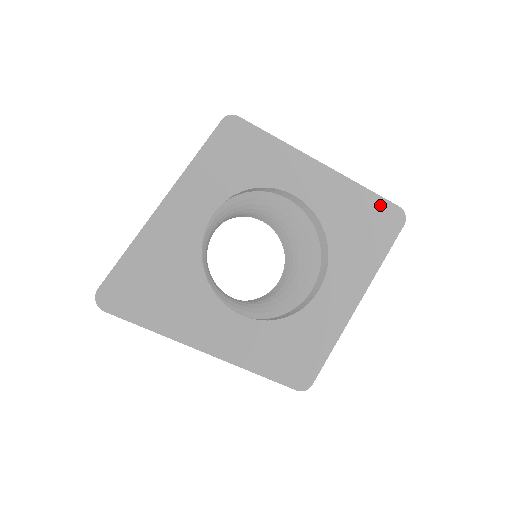
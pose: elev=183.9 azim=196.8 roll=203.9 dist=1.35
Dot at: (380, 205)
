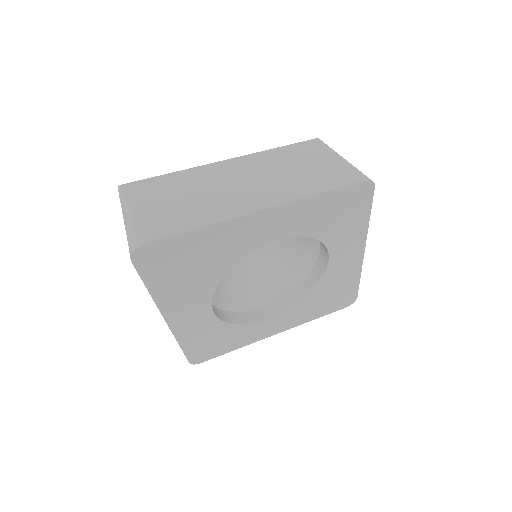
Dot at: (352, 291)
